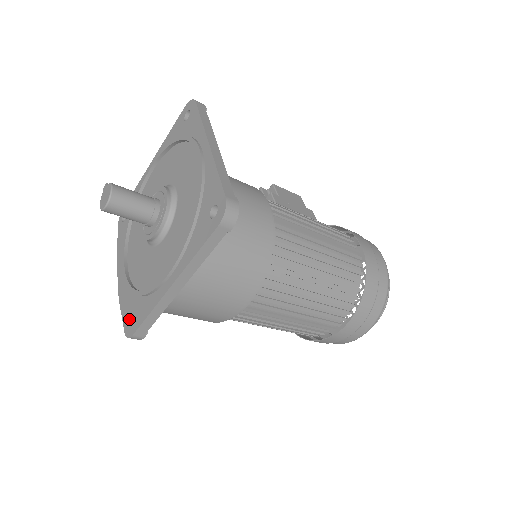
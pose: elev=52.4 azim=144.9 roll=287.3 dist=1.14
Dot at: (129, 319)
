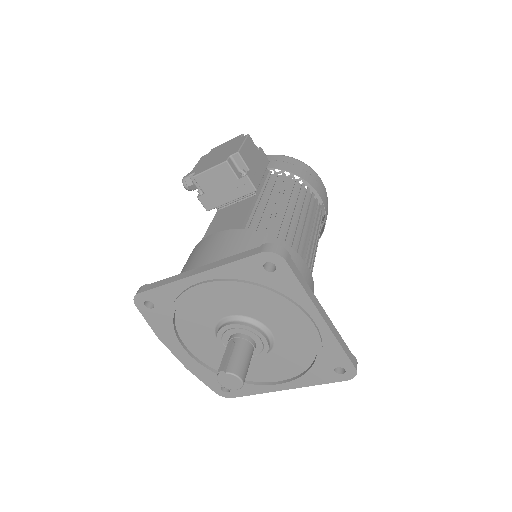
Dot at: (220, 388)
